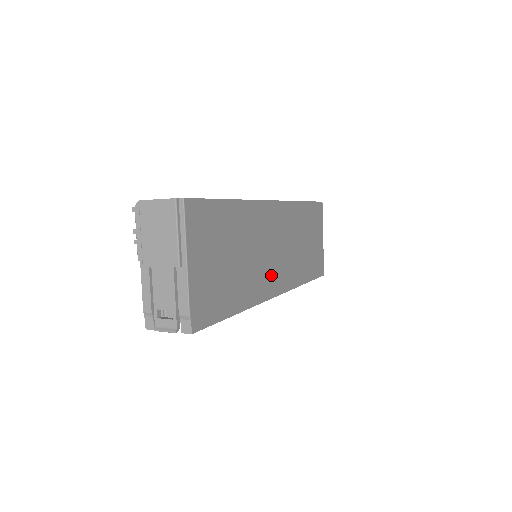
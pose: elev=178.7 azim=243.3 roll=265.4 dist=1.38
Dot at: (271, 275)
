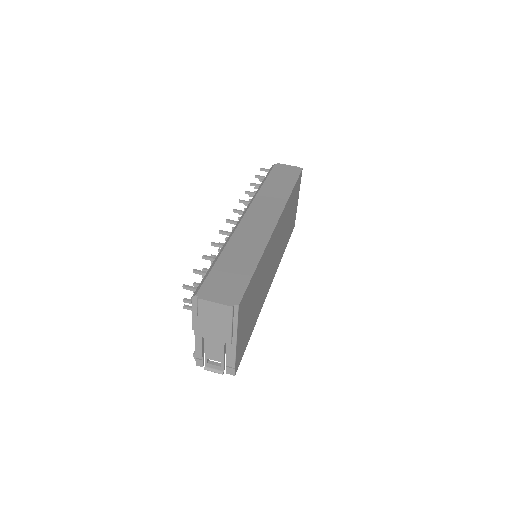
Dot at: (270, 277)
